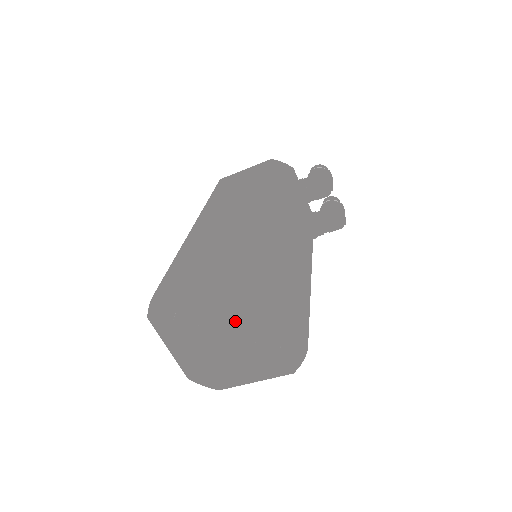
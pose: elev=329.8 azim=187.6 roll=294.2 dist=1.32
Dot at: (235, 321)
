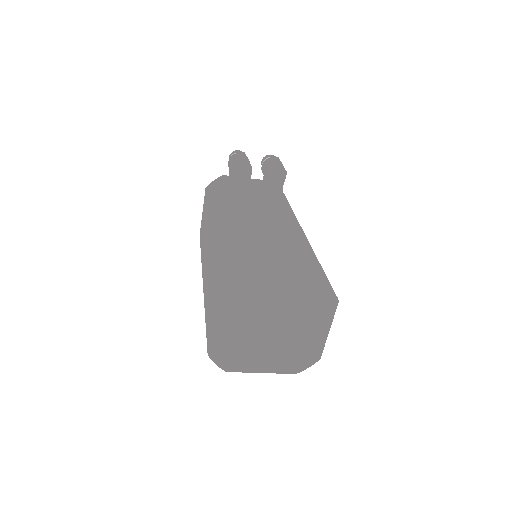
Dot at: (266, 317)
